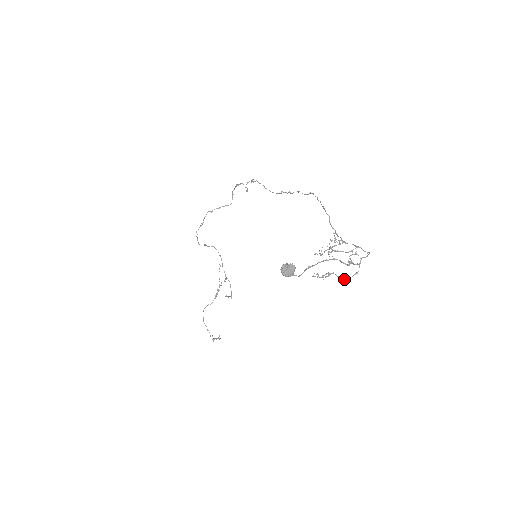
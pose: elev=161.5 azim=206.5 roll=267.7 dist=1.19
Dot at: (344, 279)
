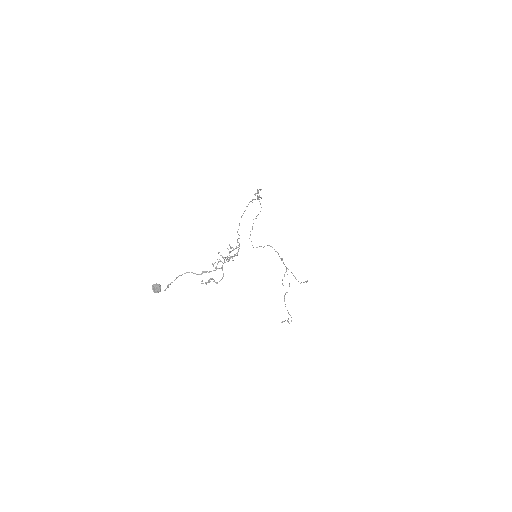
Dot at: (217, 282)
